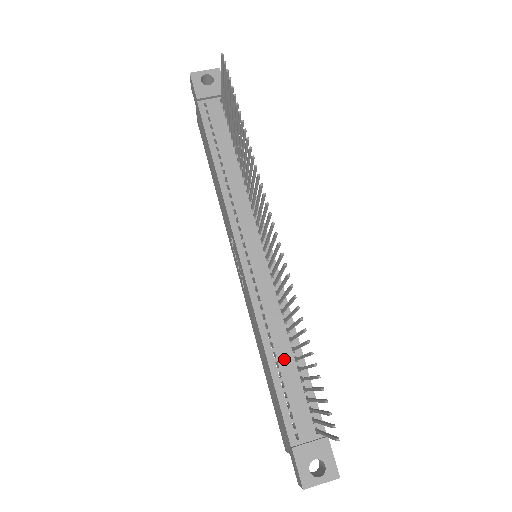
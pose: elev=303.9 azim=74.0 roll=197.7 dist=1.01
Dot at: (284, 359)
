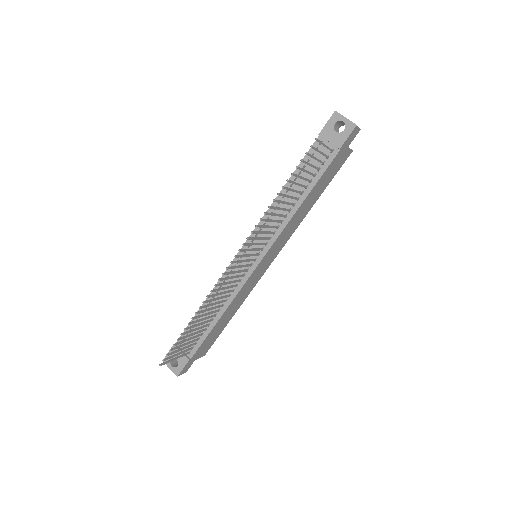
Dot at: occluded
